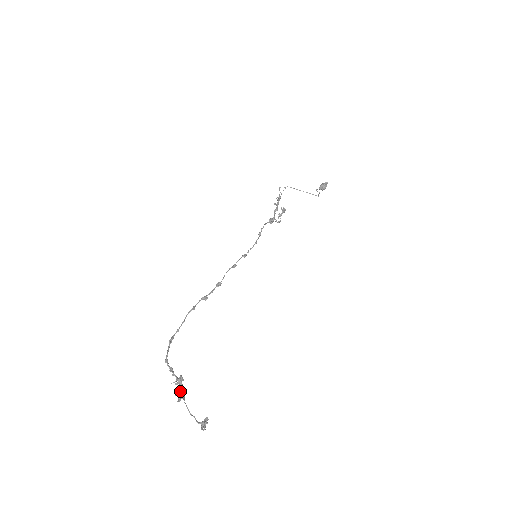
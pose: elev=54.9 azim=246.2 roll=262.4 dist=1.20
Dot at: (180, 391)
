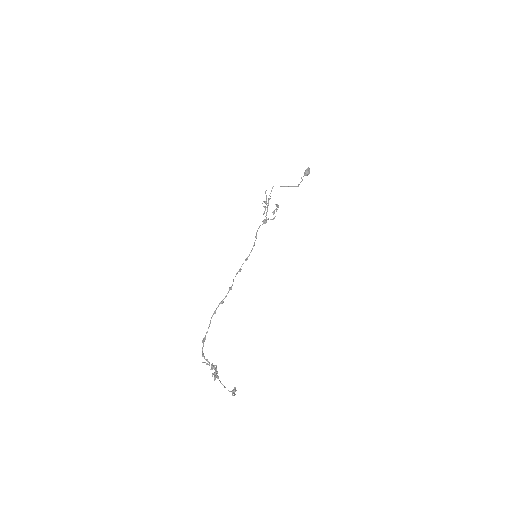
Dot at: (215, 374)
